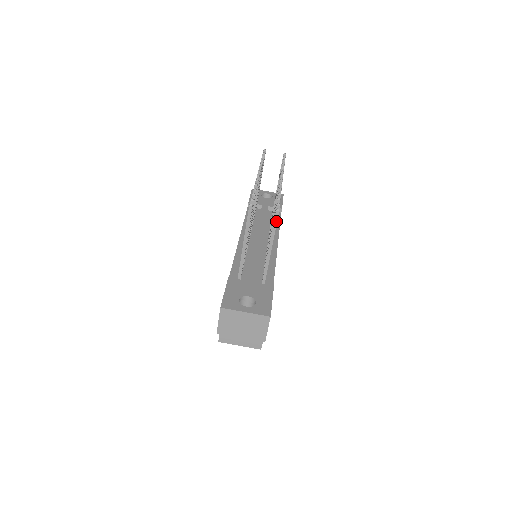
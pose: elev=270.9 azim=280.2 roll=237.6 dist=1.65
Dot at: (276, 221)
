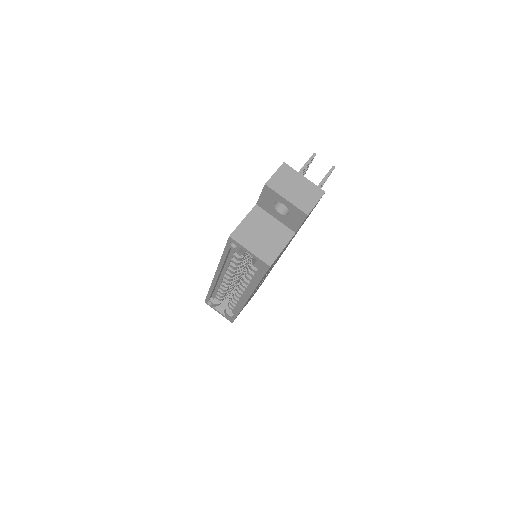
Dot at: (330, 173)
